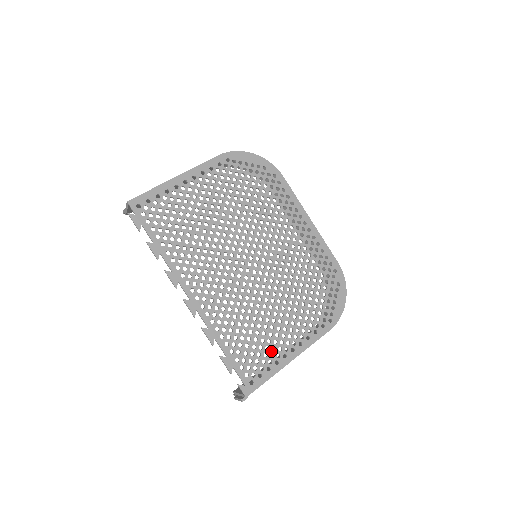
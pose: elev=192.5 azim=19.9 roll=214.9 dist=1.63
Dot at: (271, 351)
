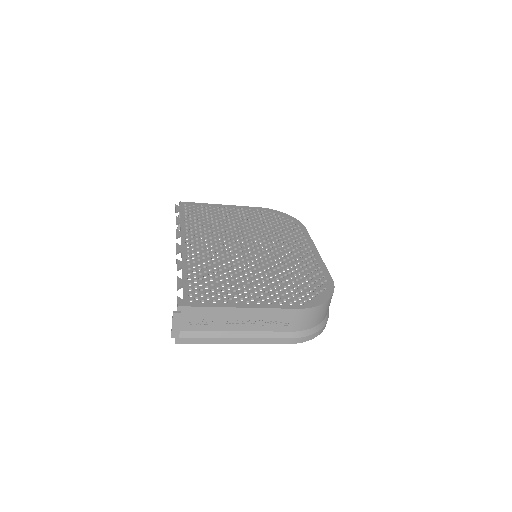
Dot at: (226, 294)
